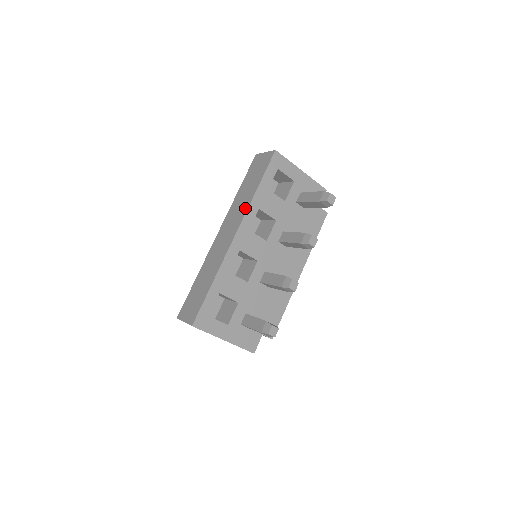
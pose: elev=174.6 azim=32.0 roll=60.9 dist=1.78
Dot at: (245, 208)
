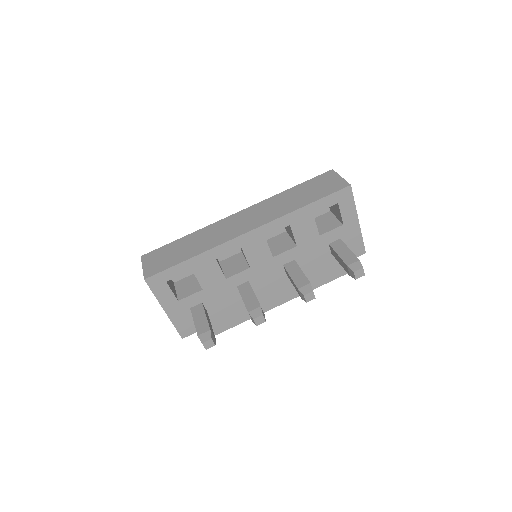
Dot at: (278, 214)
